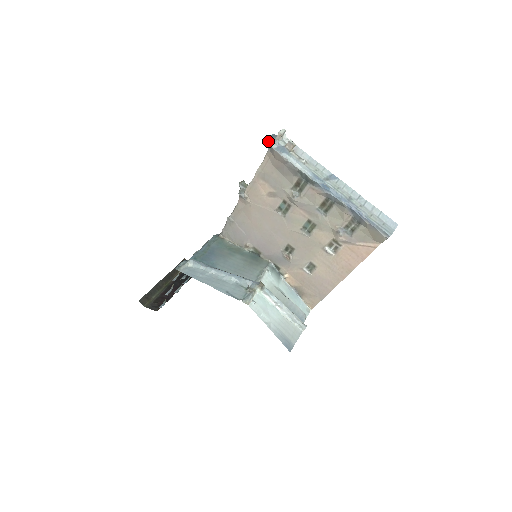
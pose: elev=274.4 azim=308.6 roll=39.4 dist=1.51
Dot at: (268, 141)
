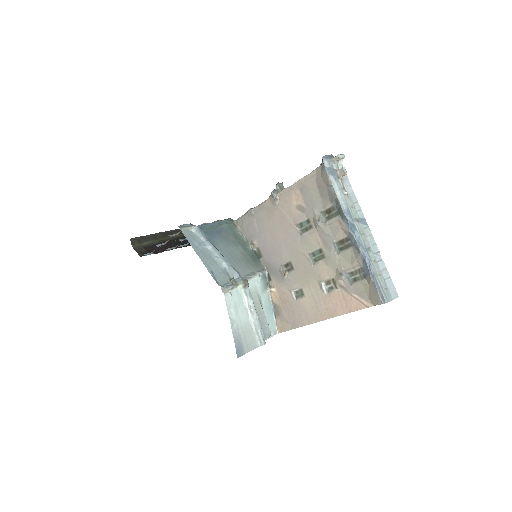
Dot at: (324, 157)
